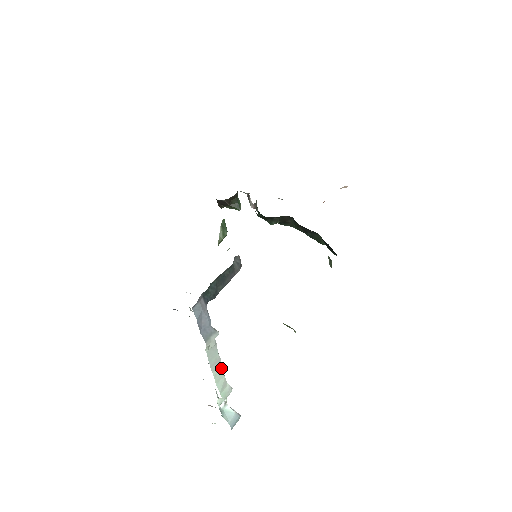
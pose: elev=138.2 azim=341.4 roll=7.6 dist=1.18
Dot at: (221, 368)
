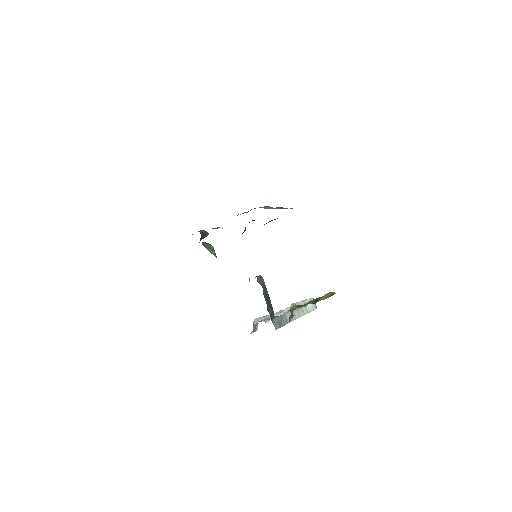
Dot at: (296, 311)
